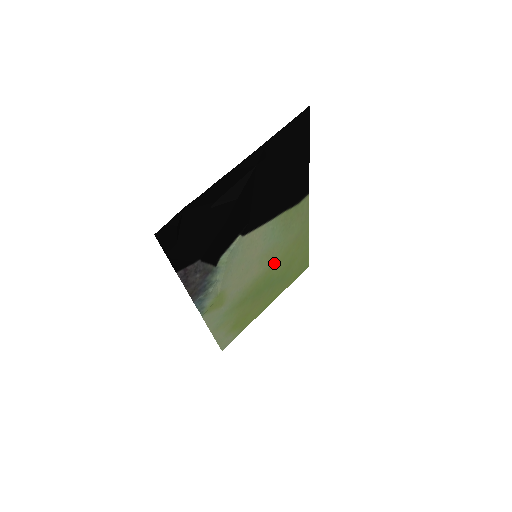
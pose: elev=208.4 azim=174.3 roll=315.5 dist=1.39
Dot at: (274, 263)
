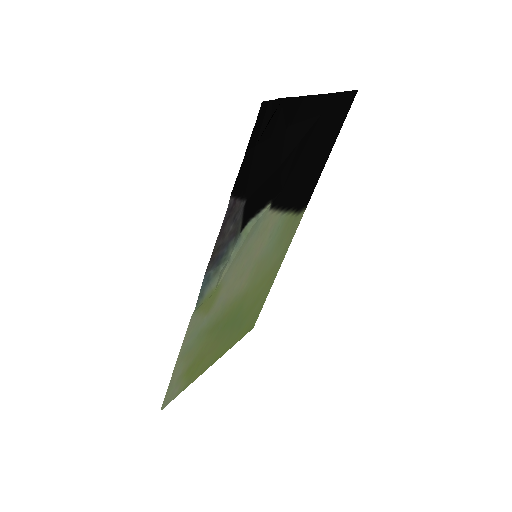
Dot at: (252, 288)
